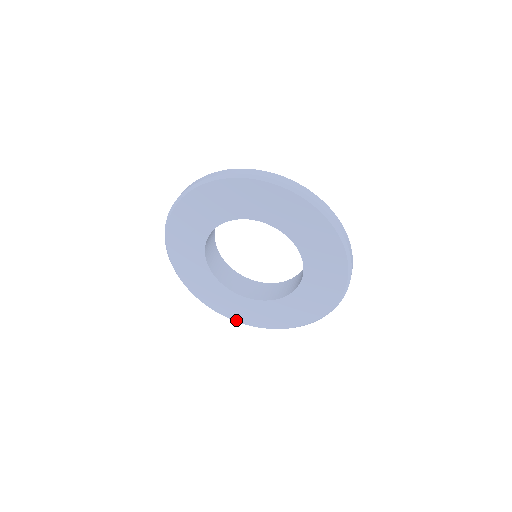
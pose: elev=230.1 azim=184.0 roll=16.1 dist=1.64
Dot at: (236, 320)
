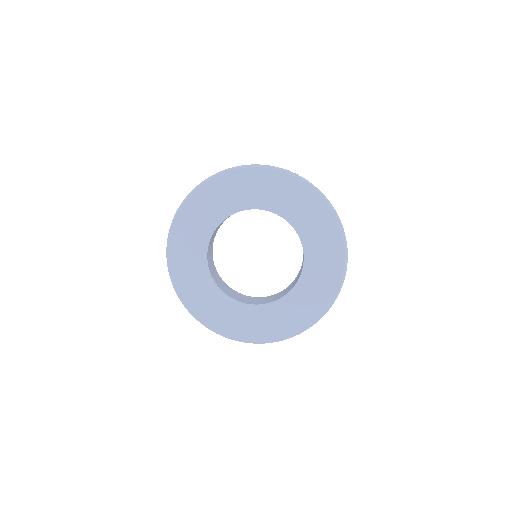
Dot at: (184, 300)
